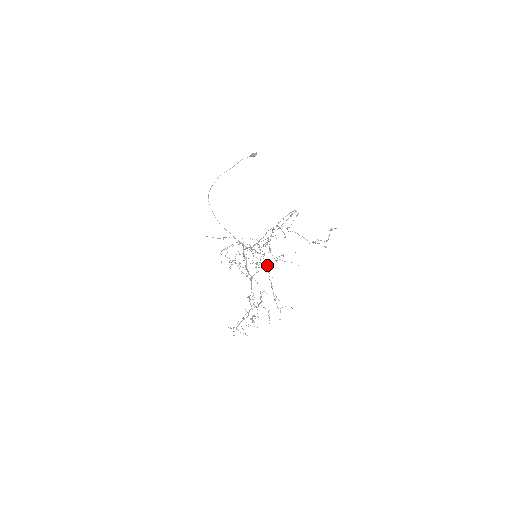
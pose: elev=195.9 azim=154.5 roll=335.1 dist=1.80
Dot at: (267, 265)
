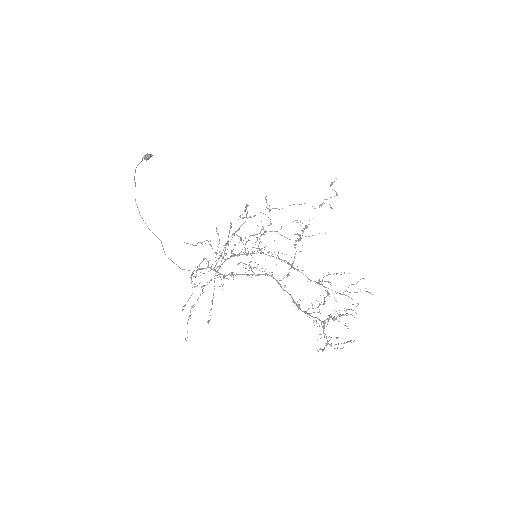
Dot at: occluded
